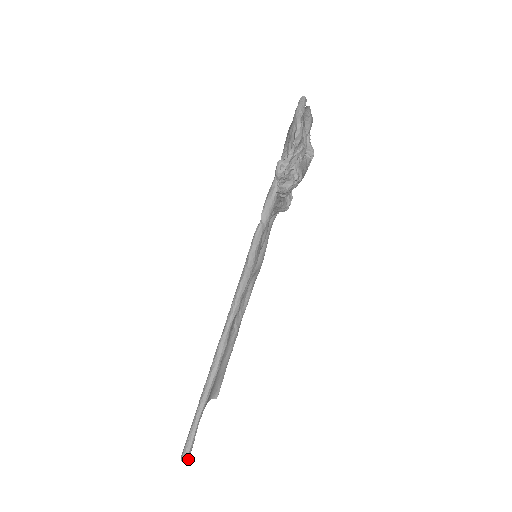
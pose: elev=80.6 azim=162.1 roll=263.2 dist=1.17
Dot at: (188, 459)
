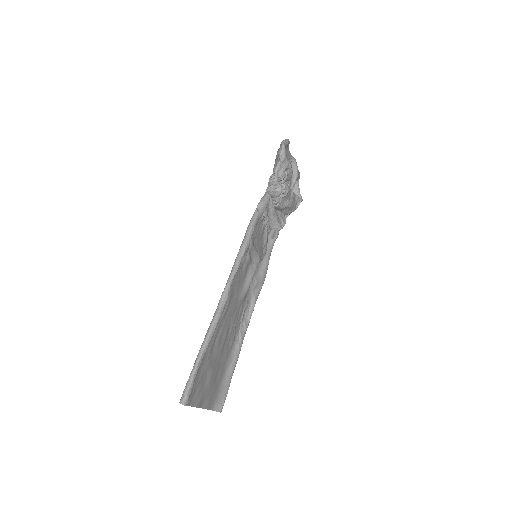
Dot at: (186, 402)
